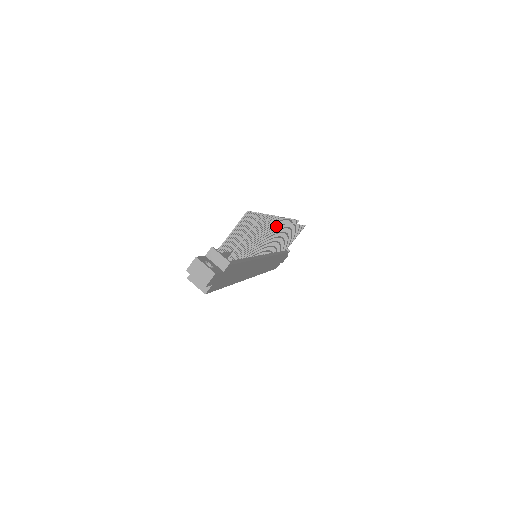
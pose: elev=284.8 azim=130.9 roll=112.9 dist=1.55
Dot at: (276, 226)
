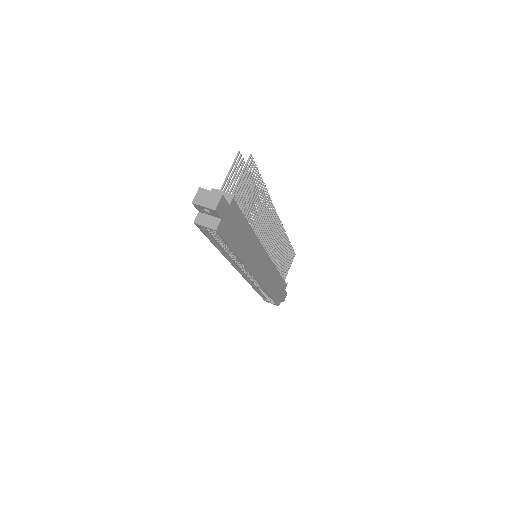
Dot at: (268, 202)
